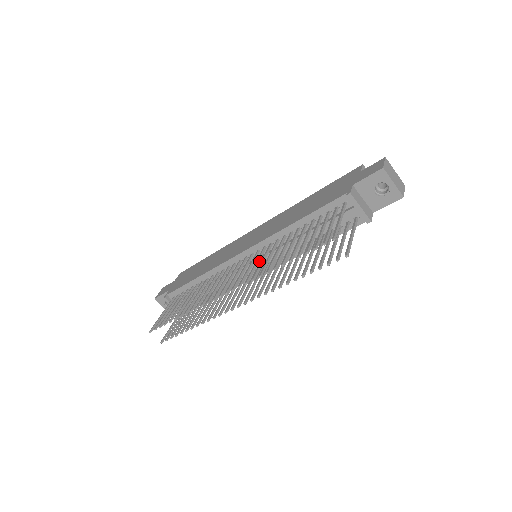
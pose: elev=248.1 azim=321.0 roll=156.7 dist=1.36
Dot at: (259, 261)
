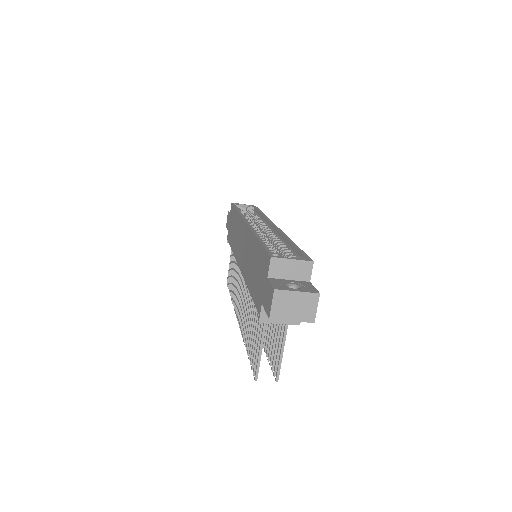
Dot at: occluded
